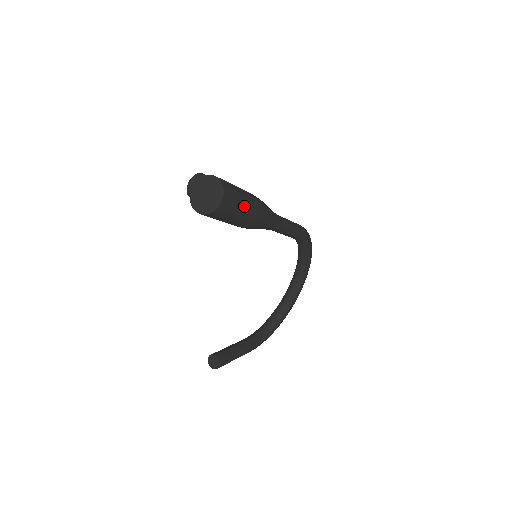
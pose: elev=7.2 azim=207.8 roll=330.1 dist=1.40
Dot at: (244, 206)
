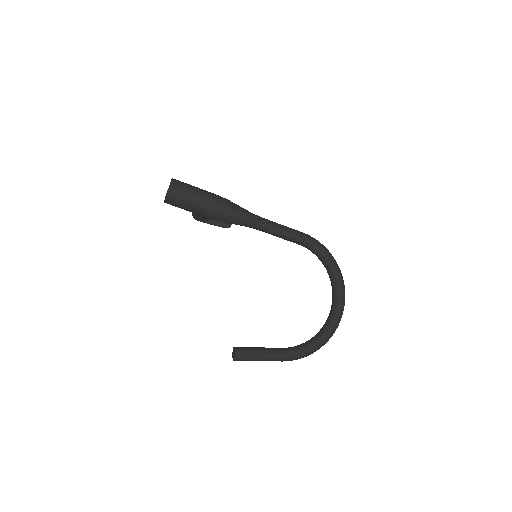
Dot at: (196, 193)
